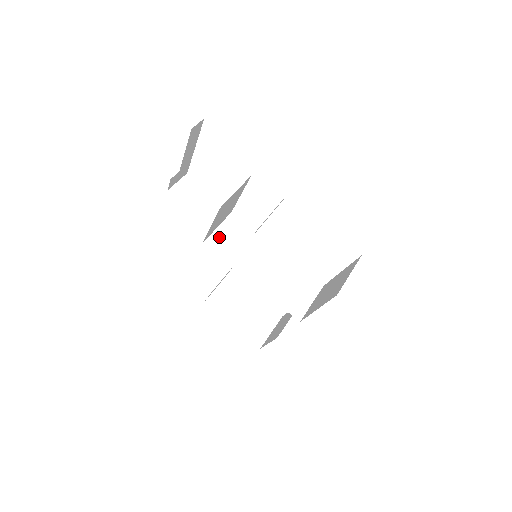
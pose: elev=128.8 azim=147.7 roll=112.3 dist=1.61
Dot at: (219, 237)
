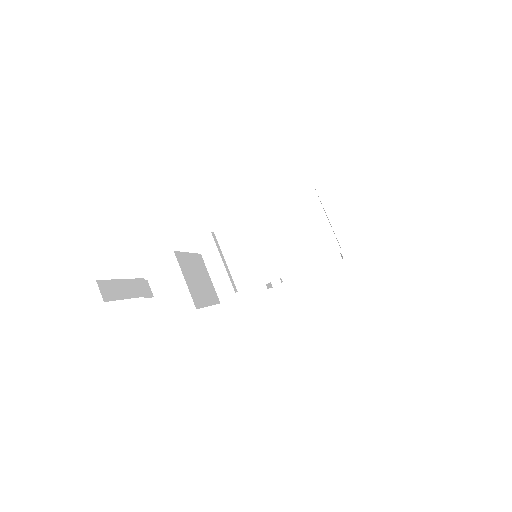
Dot at: (221, 283)
